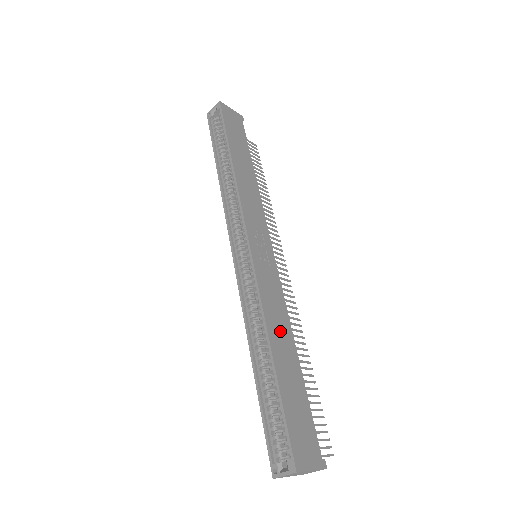
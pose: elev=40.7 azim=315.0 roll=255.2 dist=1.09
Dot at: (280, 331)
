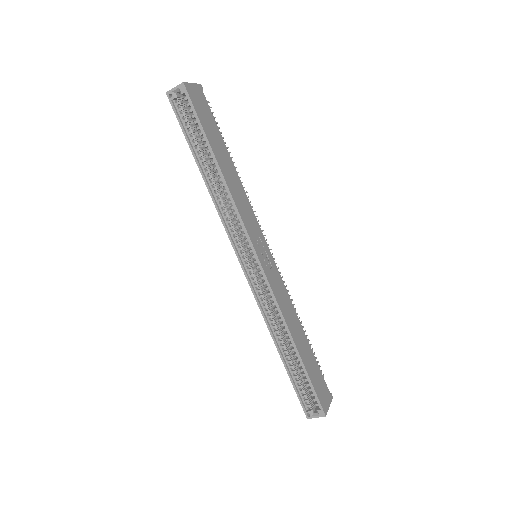
Dot at: (293, 323)
